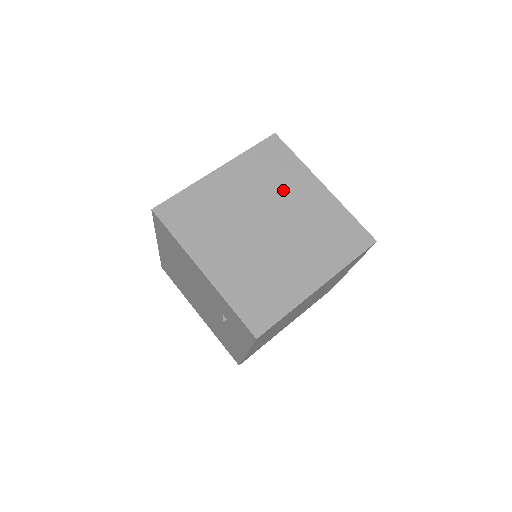
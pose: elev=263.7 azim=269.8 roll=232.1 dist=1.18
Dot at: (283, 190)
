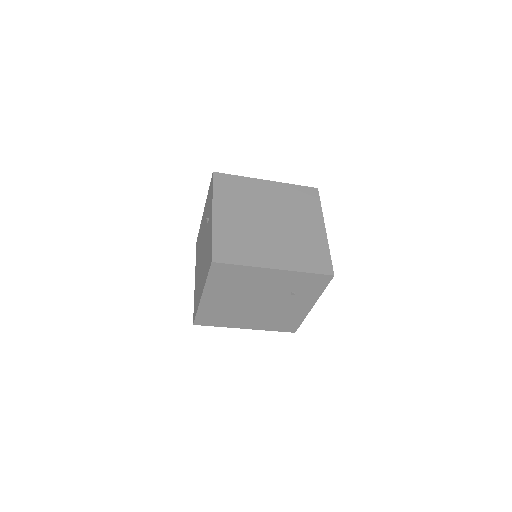
Dot at: (254, 198)
